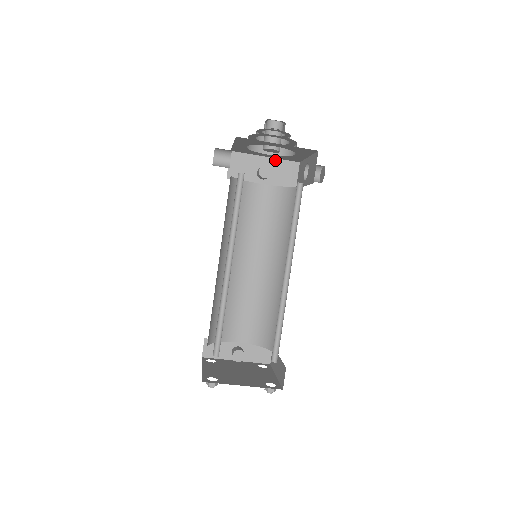
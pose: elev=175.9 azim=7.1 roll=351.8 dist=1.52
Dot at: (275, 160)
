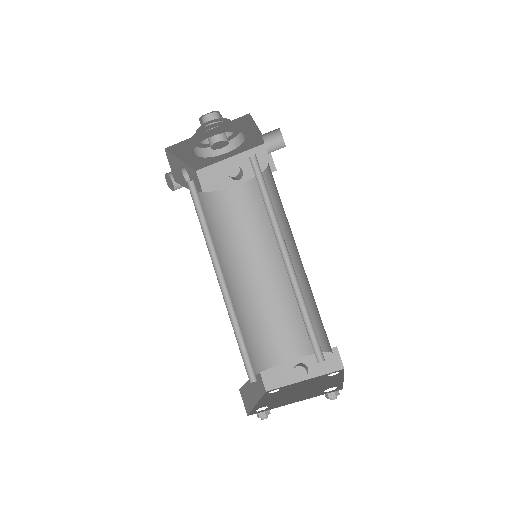
Dot at: (242, 155)
